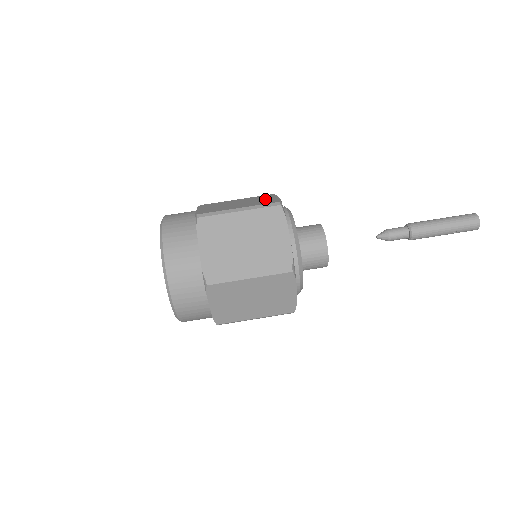
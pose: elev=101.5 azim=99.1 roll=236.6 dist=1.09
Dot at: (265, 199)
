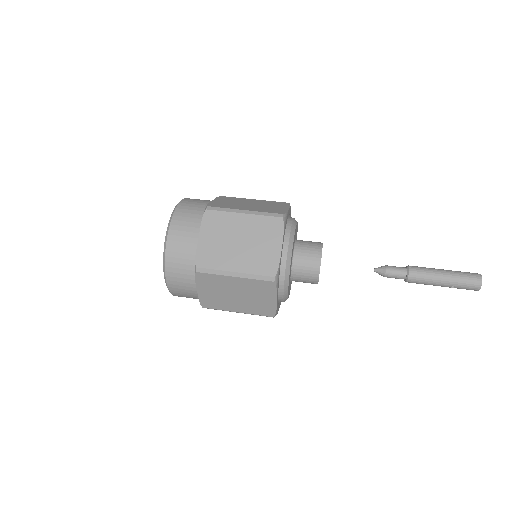
Dot at: (276, 207)
